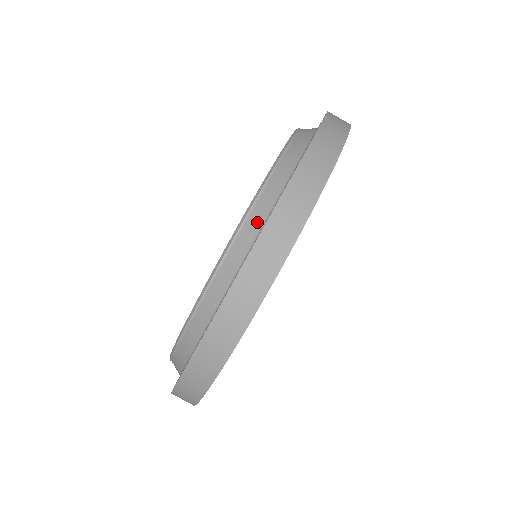
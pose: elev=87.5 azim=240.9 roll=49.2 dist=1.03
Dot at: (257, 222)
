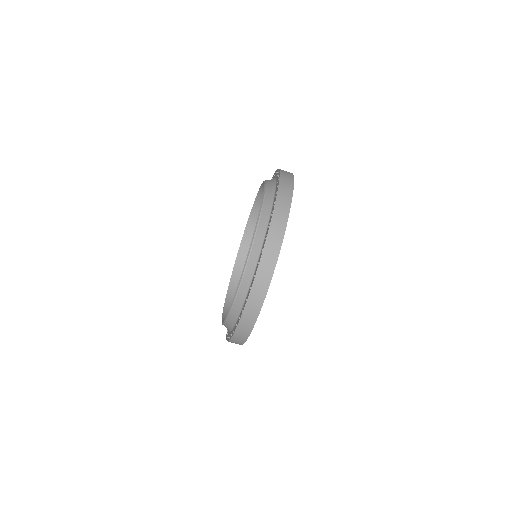
Dot at: (266, 217)
